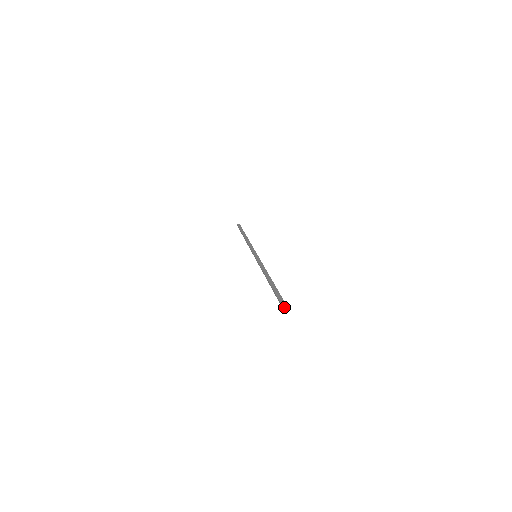
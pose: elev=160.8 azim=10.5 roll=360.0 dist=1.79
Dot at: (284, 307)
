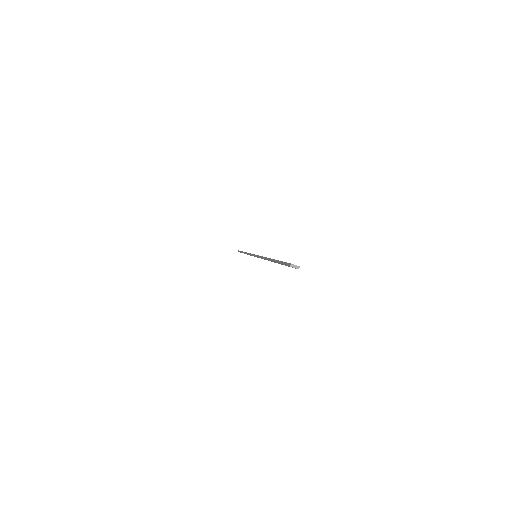
Dot at: occluded
